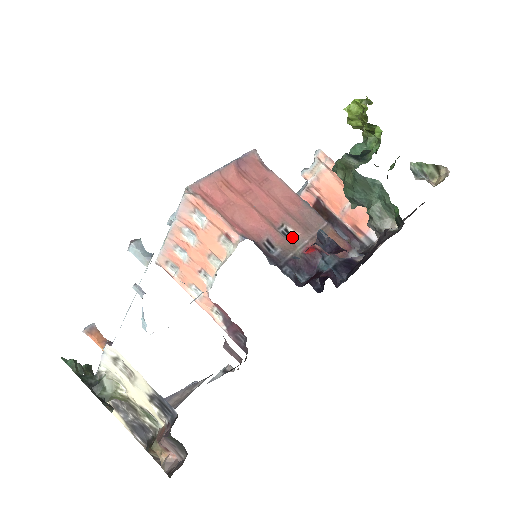
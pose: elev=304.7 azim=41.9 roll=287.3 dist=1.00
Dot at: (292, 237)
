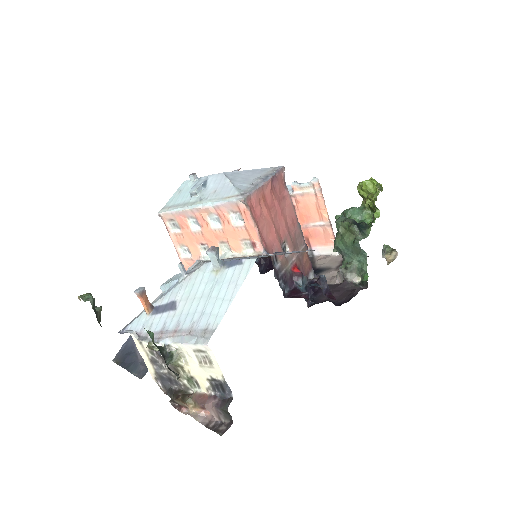
Dot at: (287, 254)
